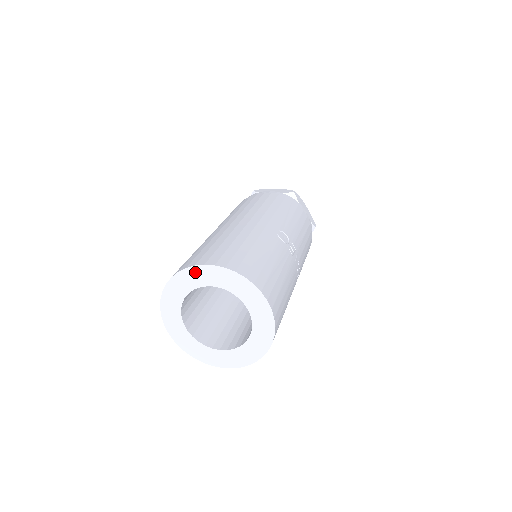
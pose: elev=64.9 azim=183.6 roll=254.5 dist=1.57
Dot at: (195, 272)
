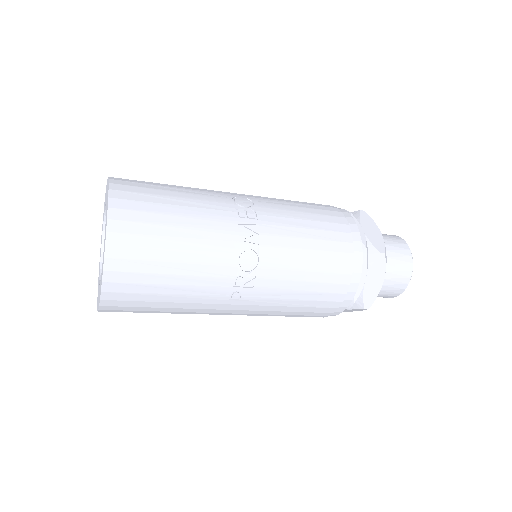
Dot at: occluded
